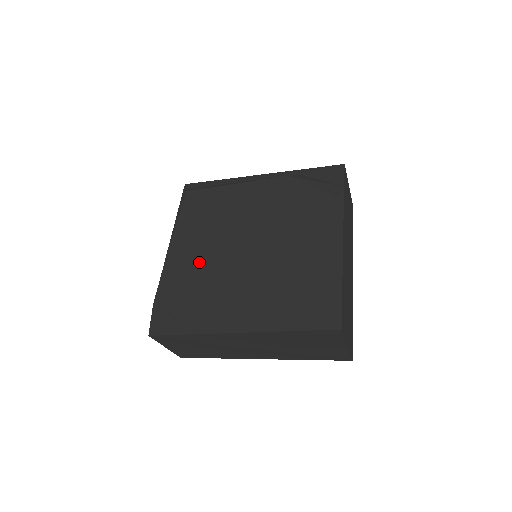
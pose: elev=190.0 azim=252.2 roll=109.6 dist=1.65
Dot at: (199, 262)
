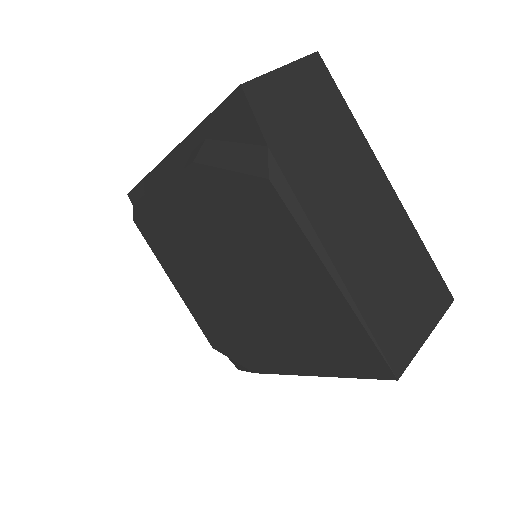
Dot at: (212, 308)
